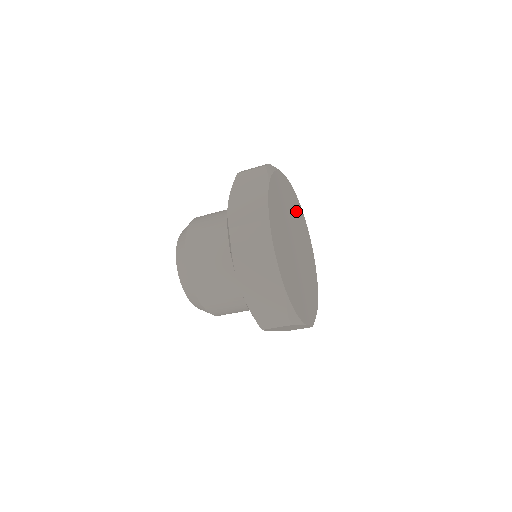
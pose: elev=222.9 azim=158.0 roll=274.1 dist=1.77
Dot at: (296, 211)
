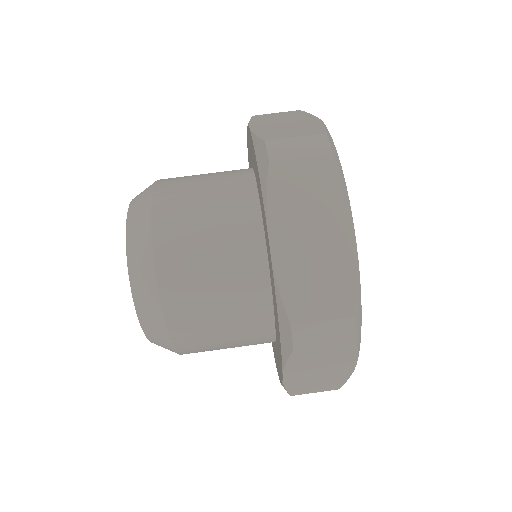
Dot at: occluded
